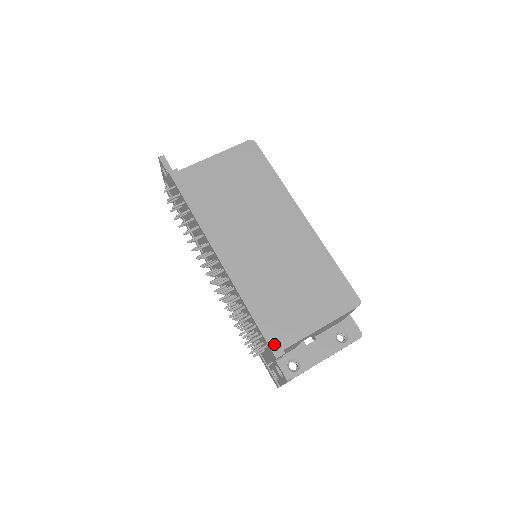
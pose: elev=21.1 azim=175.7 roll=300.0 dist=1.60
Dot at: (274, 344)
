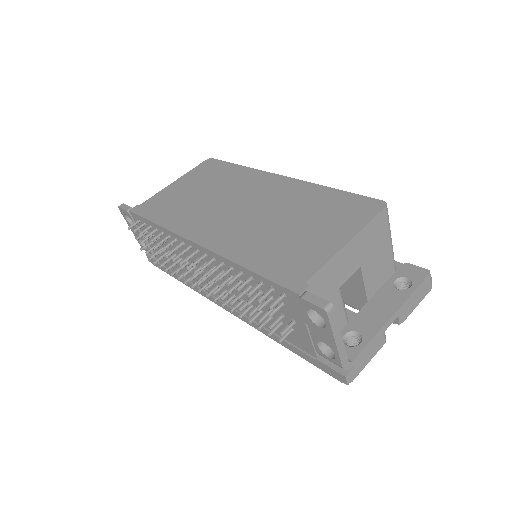
Dot at: (290, 282)
